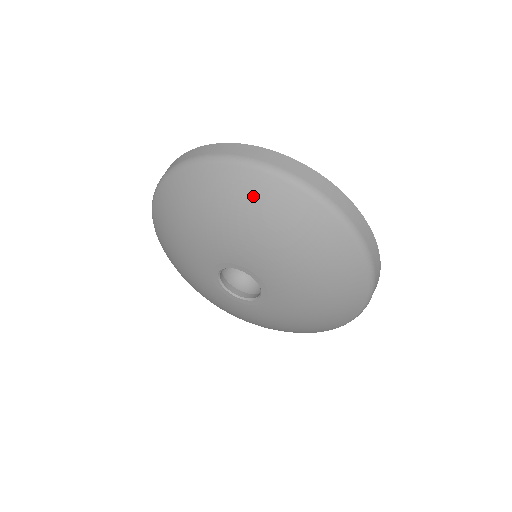
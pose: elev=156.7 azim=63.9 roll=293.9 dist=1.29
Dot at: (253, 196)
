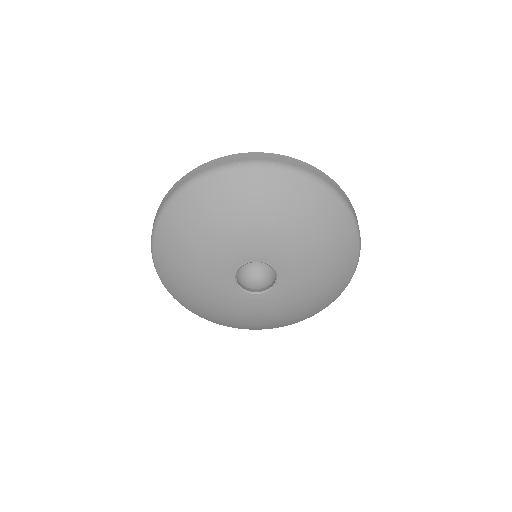
Dot at: (281, 191)
